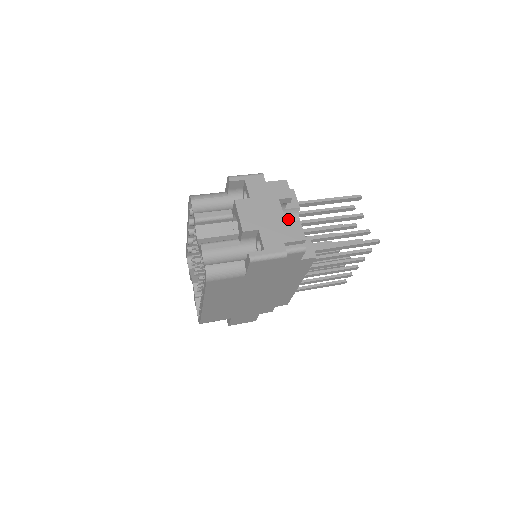
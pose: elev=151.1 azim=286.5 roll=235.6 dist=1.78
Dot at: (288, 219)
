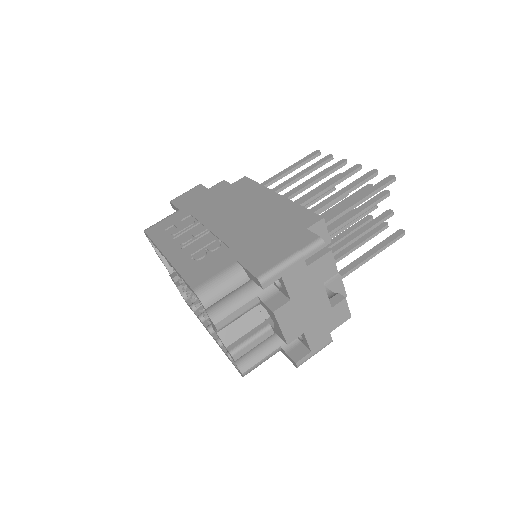
Dot at: occluded
